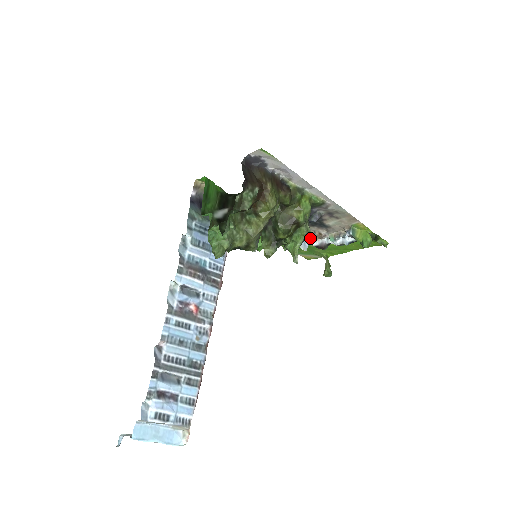
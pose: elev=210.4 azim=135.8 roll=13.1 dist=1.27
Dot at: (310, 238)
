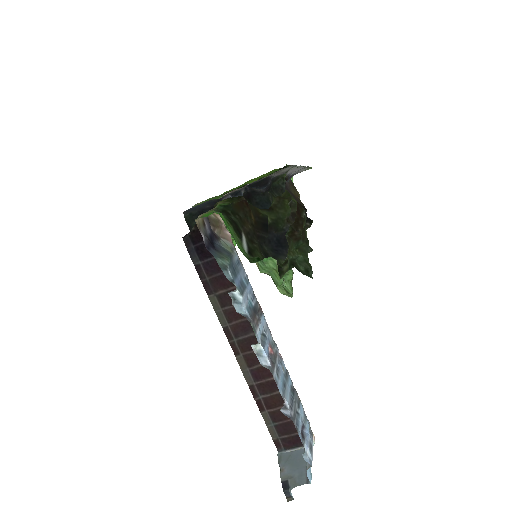
Dot at: occluded
